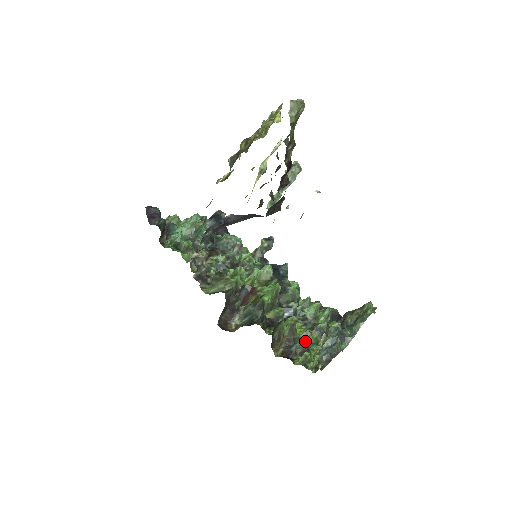
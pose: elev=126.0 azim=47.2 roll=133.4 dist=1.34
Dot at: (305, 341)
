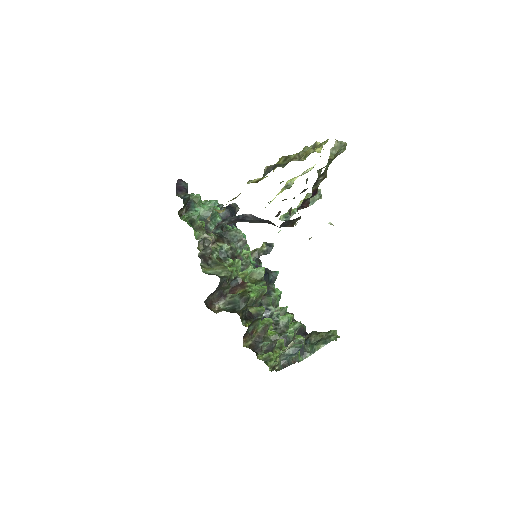
Dot at: (272, 342)
